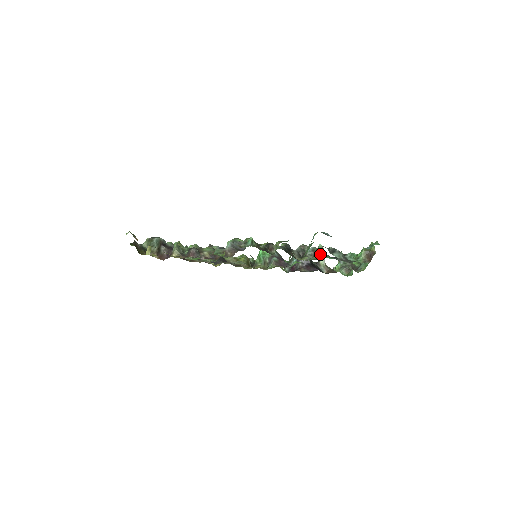
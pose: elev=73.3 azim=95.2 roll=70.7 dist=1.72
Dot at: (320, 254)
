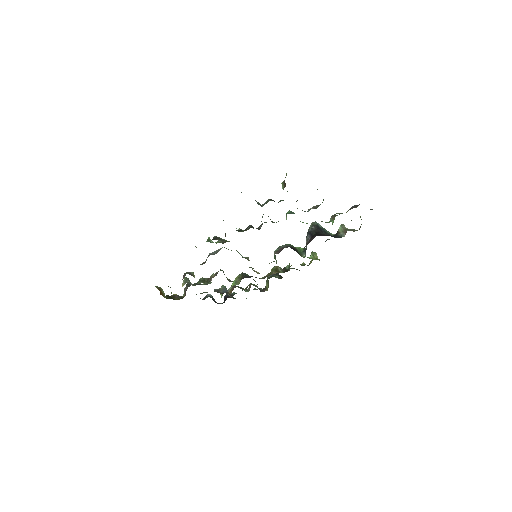
Dot at: (286, 217)
